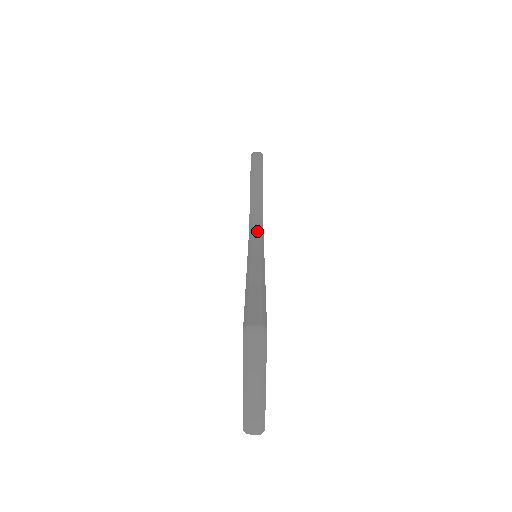
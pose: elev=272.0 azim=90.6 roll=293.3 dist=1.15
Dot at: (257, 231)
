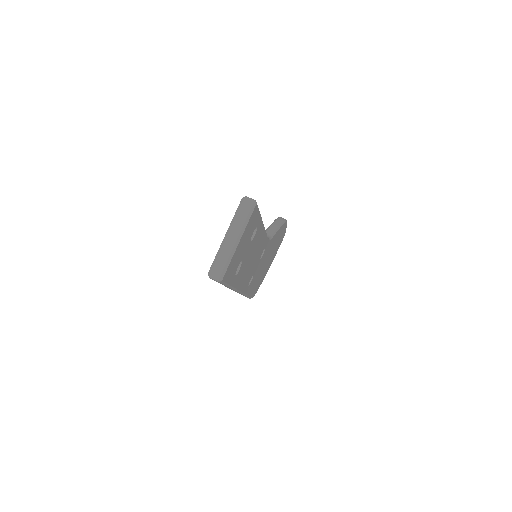
Dot at: occluded
